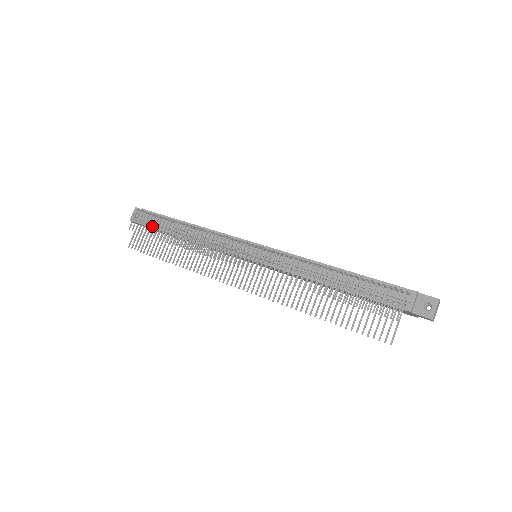
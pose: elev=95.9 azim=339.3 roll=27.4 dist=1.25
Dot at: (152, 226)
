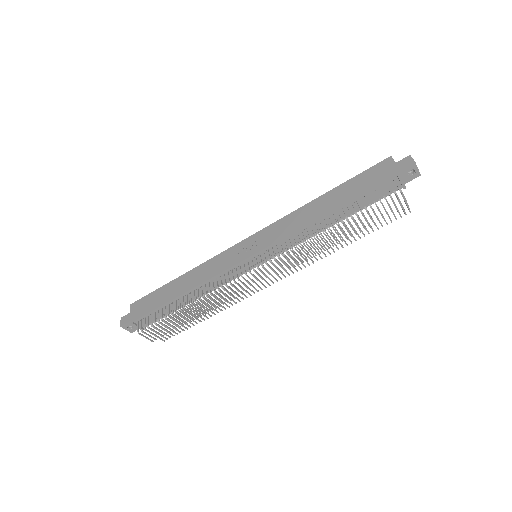
Dot at: (157, 320)
